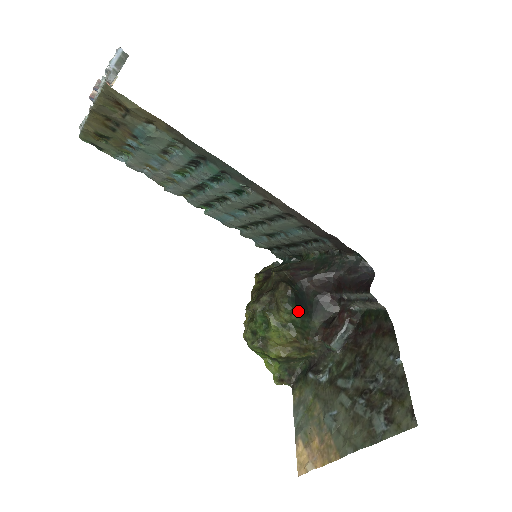
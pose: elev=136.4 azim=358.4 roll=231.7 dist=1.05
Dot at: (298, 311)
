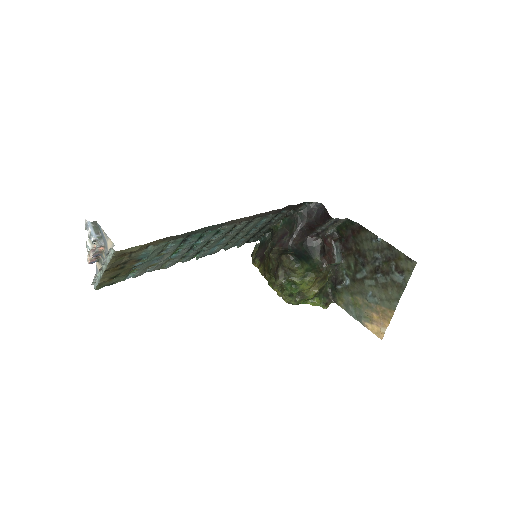
Dot at: (304, 262)
